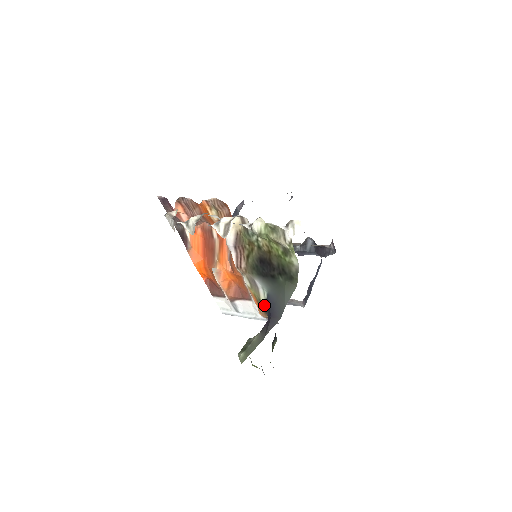
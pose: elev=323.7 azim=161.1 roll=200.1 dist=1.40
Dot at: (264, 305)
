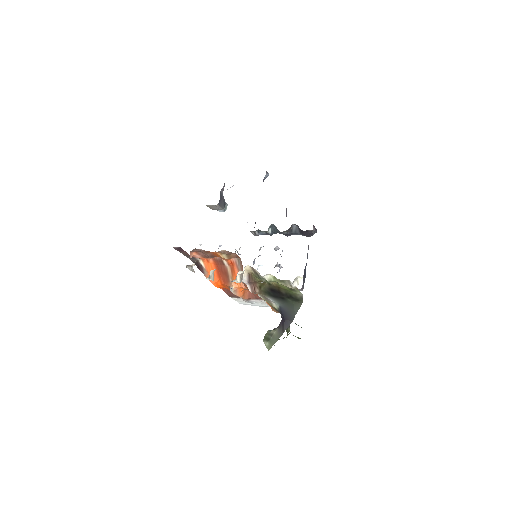
Dot at: (277, 310)
